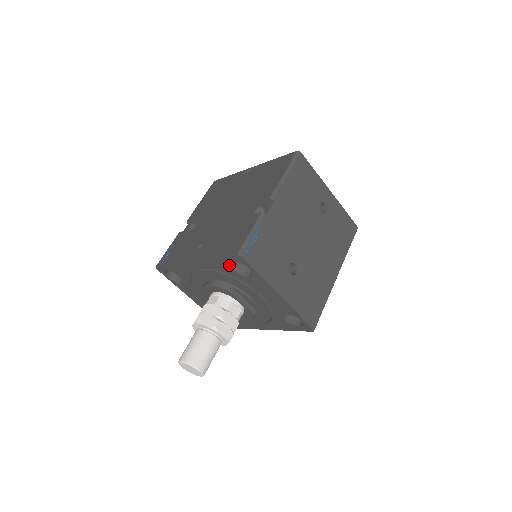
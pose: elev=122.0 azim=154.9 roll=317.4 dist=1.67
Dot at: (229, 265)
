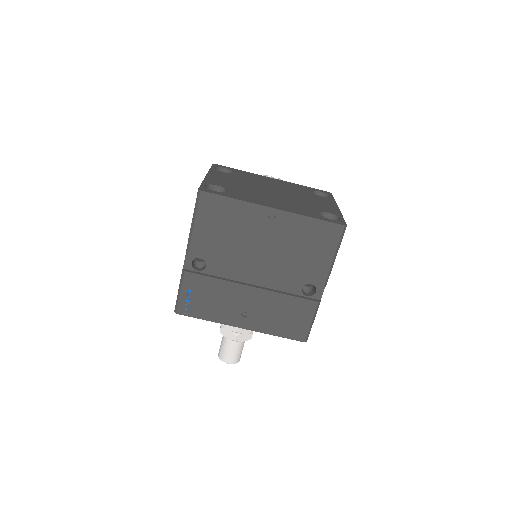
Dot at: occluded
